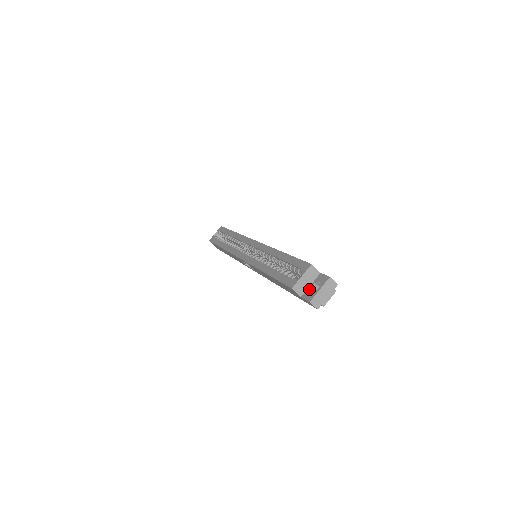
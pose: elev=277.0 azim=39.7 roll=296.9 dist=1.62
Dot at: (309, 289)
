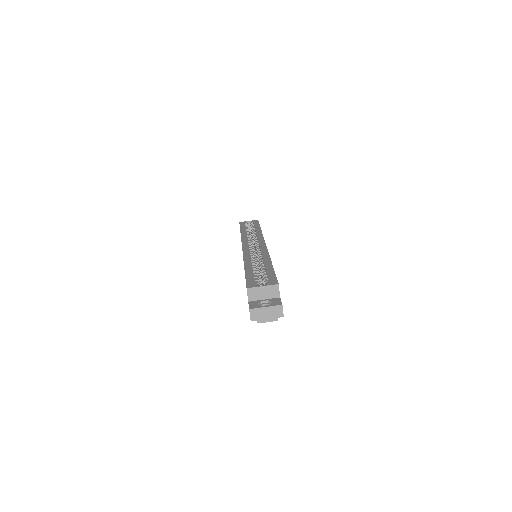
Dot at: (260, 301)
